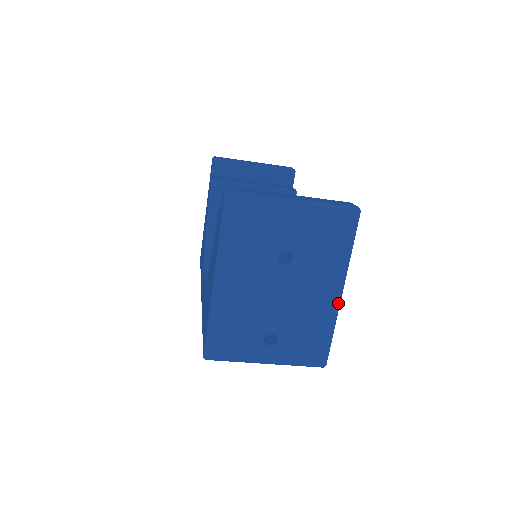
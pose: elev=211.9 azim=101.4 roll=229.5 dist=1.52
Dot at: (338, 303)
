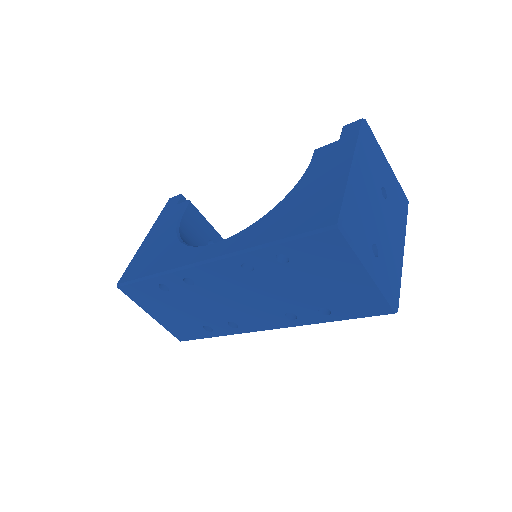
Dot at: occluded
